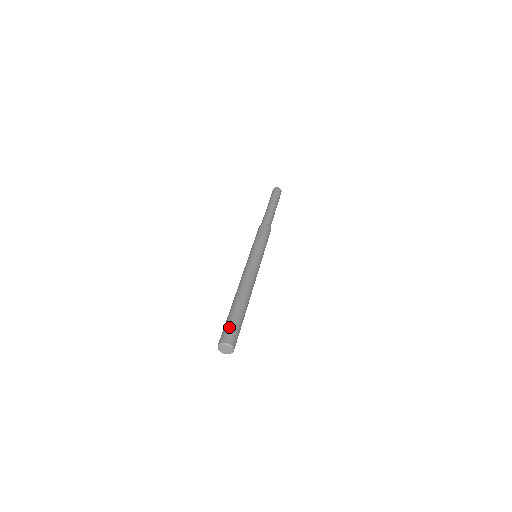
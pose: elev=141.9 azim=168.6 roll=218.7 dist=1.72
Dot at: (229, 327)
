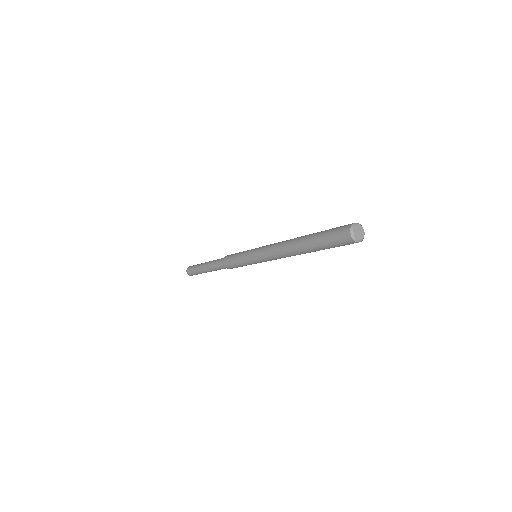
Dot at: occluded
